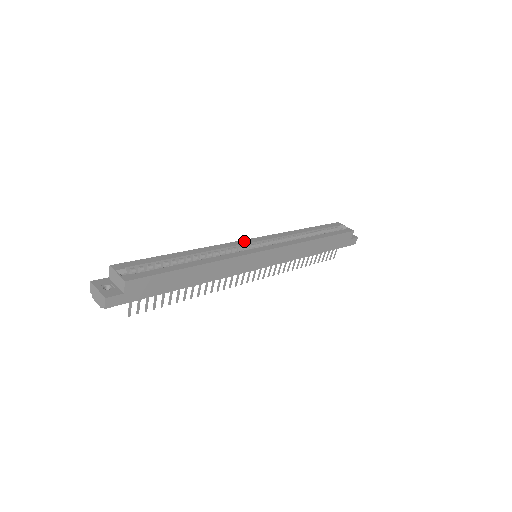
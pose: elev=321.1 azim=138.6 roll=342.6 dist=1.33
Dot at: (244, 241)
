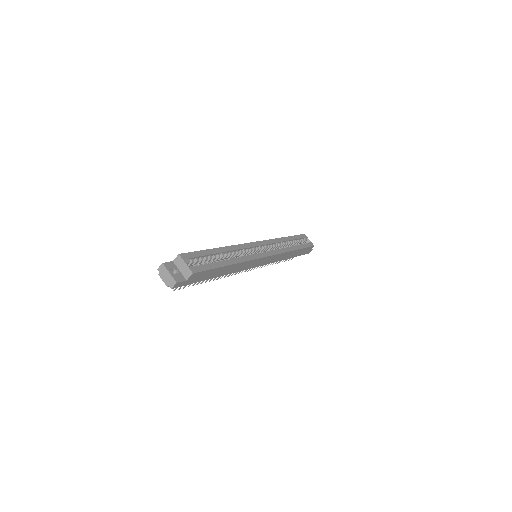
Dot at: (253, 244)
